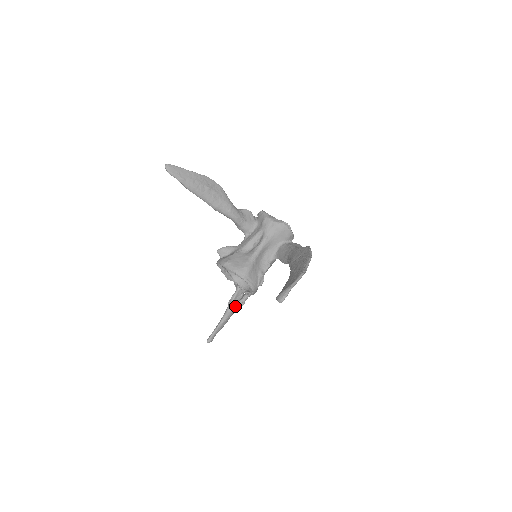
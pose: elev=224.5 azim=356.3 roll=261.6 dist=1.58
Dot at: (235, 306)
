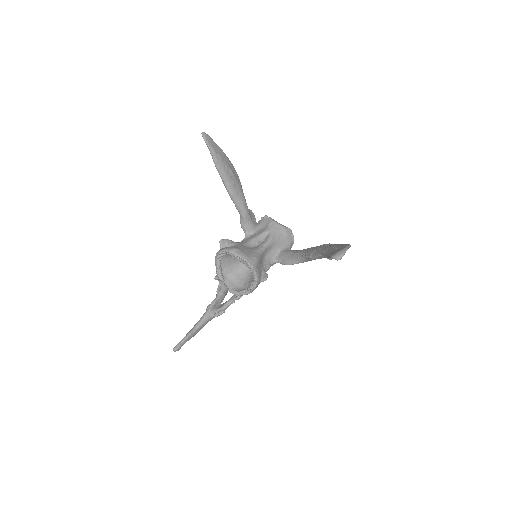
Dot at: (214, 312)
